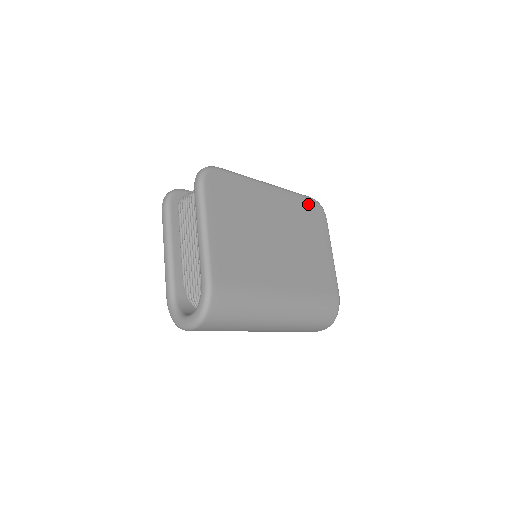
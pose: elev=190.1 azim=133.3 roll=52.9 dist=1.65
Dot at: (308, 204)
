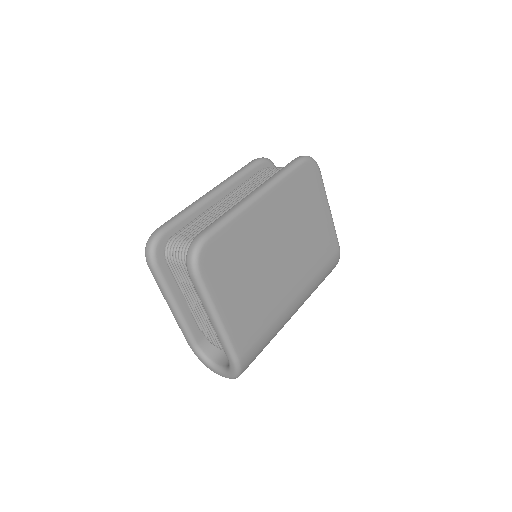
Dot at: (300, 175)
